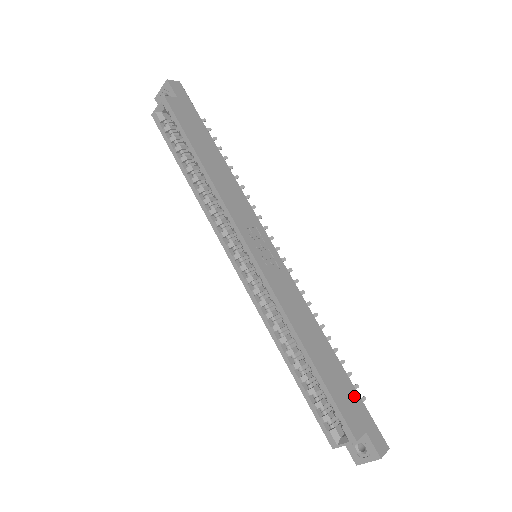
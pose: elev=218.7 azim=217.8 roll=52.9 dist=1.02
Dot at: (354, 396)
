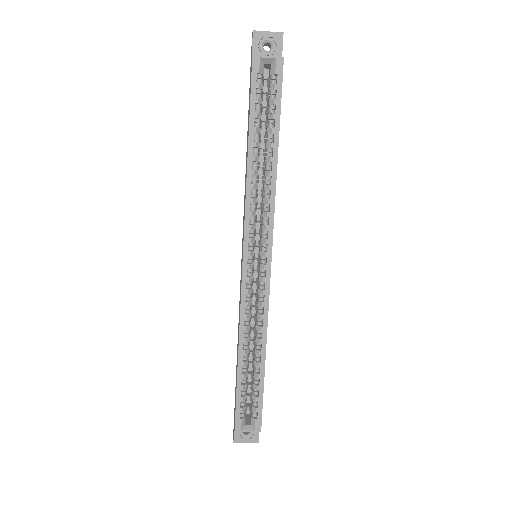
Dot at: occluded
